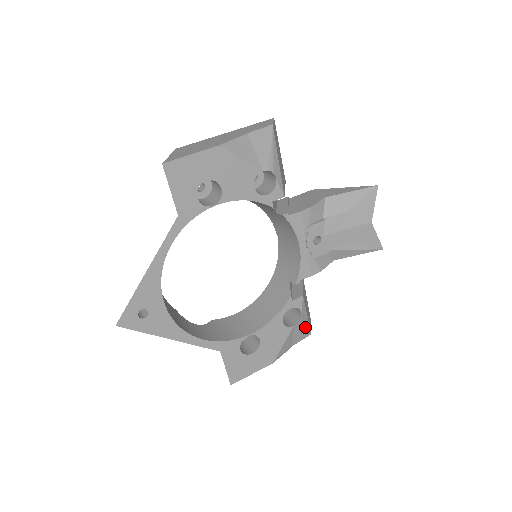
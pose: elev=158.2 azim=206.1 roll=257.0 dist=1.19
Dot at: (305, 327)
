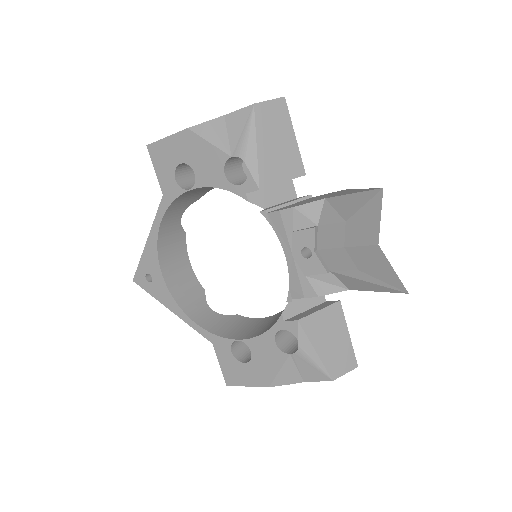
Dot at: (314, 365)
